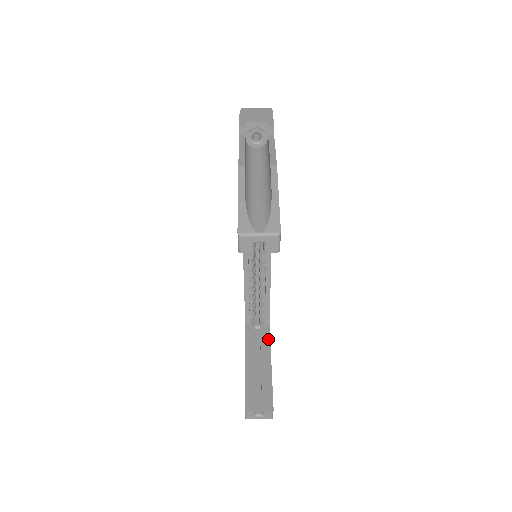
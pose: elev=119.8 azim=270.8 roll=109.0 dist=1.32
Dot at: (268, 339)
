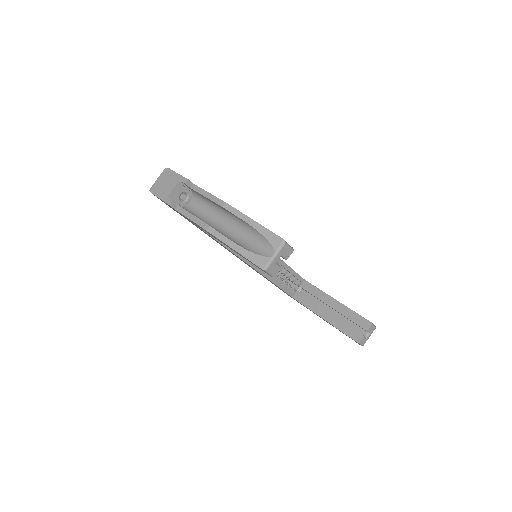
Dot at: (315, 289)
